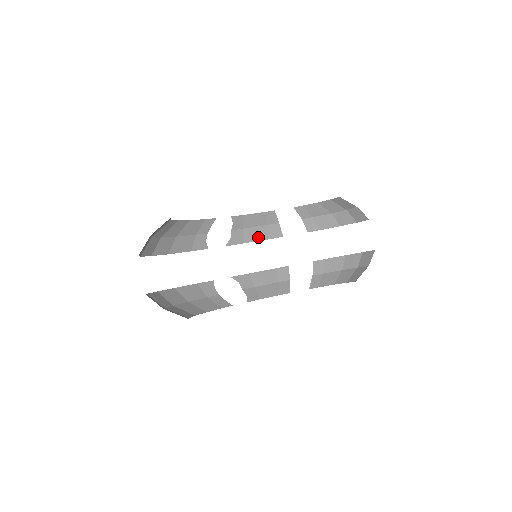
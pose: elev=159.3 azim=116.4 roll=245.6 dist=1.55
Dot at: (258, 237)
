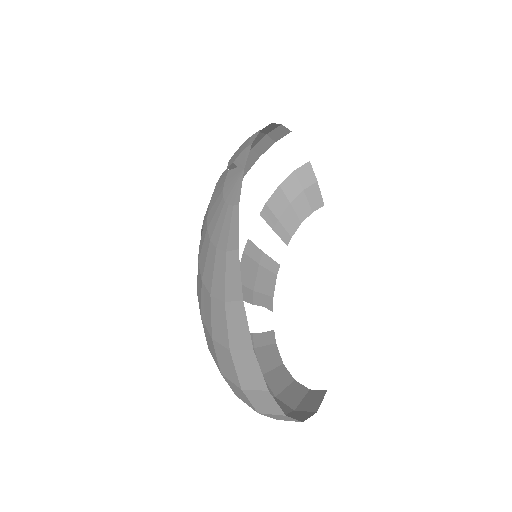
Dot at: occluded
